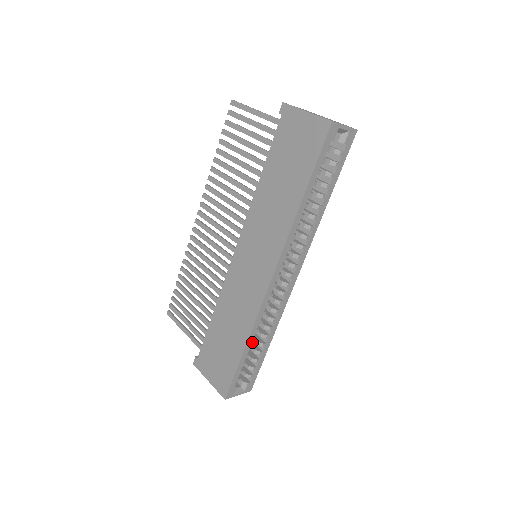
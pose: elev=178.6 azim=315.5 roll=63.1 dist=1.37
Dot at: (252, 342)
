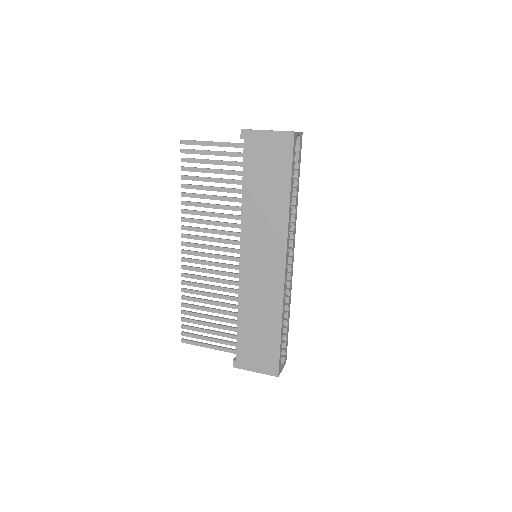
Dot at: occluded
